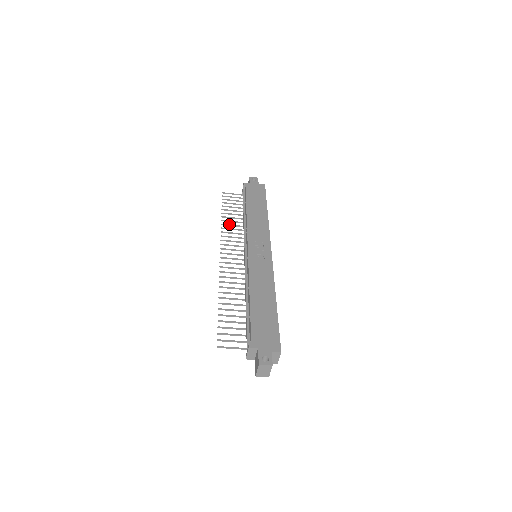
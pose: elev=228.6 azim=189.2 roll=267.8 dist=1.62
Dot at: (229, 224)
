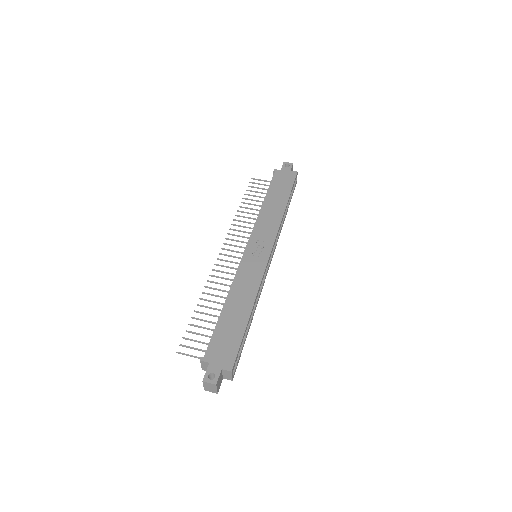
Dot at: (244, 216)
